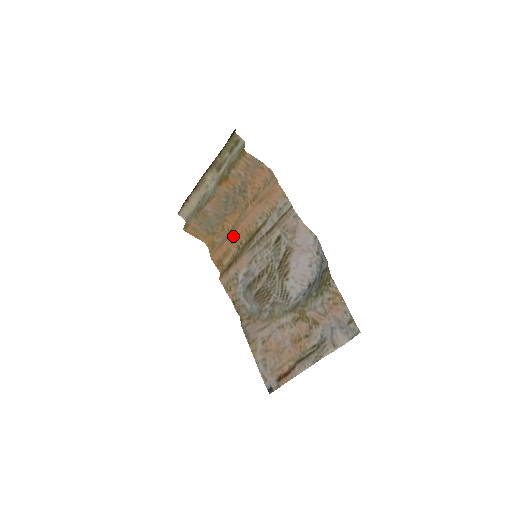
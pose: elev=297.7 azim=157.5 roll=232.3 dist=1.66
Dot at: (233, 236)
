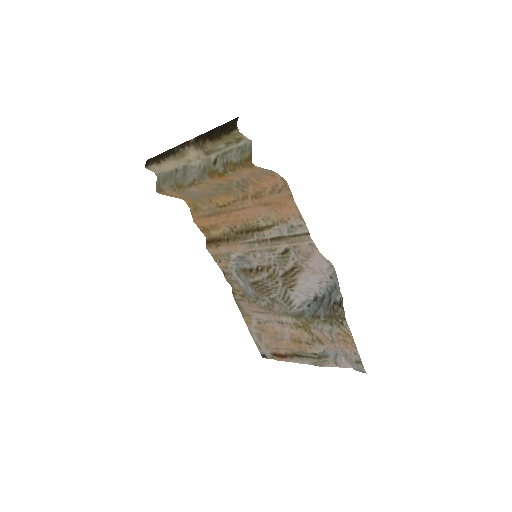
Dot at: (225, 217)
